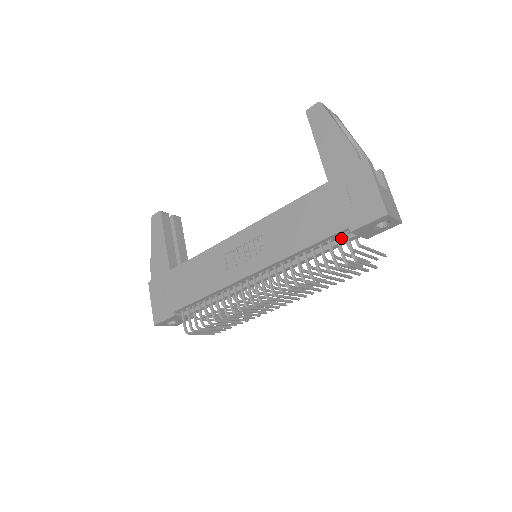
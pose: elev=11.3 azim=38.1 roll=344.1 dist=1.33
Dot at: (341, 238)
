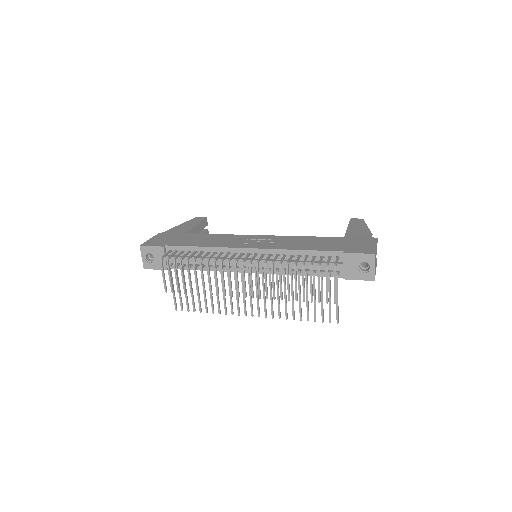
Dot at: (331, 262)
